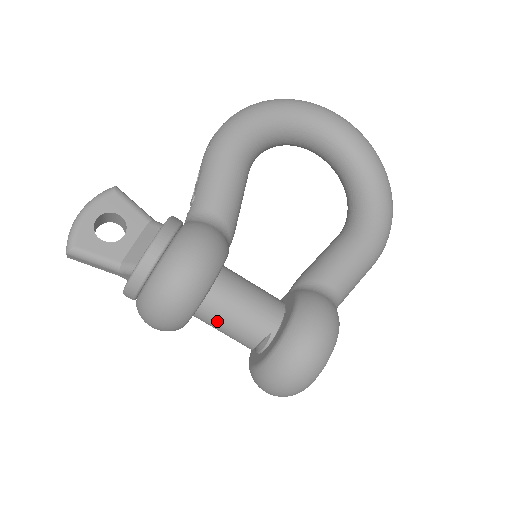
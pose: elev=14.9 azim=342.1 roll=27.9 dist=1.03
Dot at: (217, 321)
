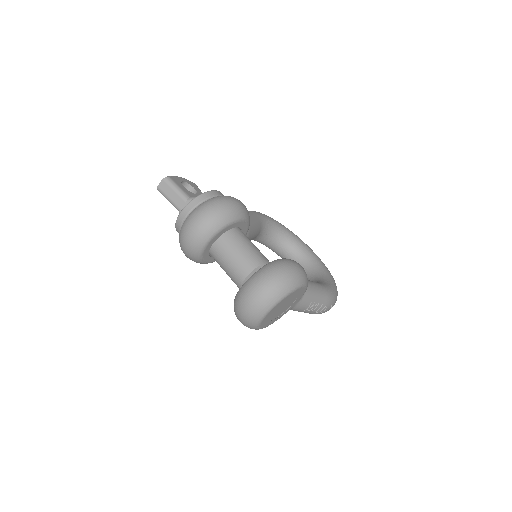
Dot at: (233, 246)
